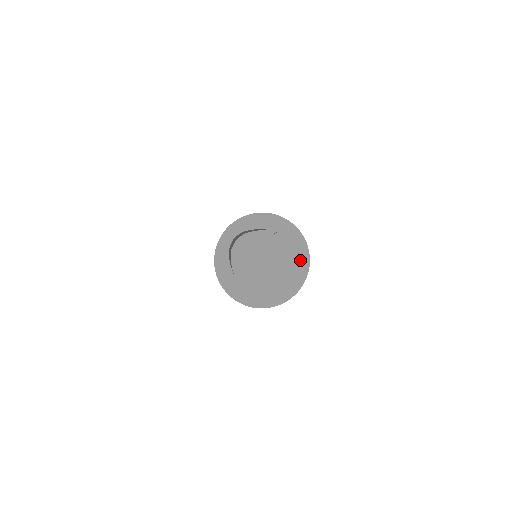
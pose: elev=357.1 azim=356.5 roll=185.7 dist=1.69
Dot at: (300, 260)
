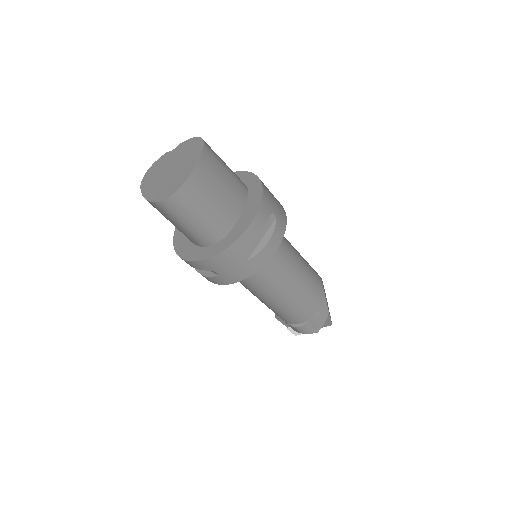
Dot at: (199, 146)
